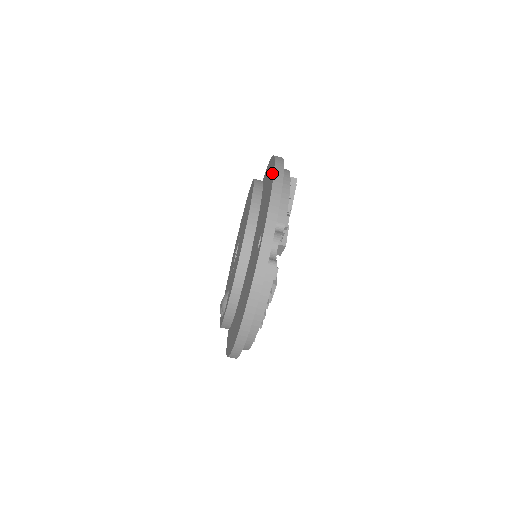
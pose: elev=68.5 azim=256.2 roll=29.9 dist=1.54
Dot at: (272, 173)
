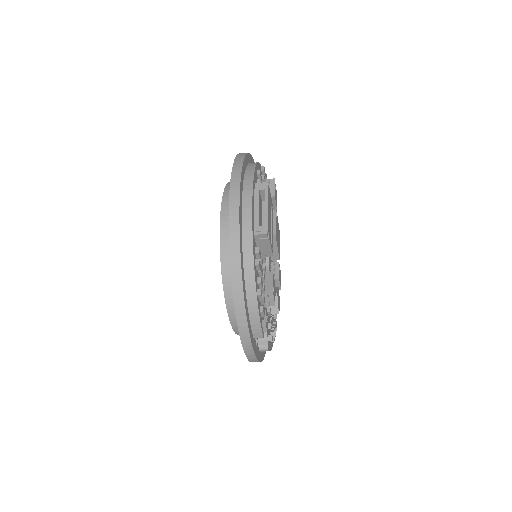
Dot at: occluded
